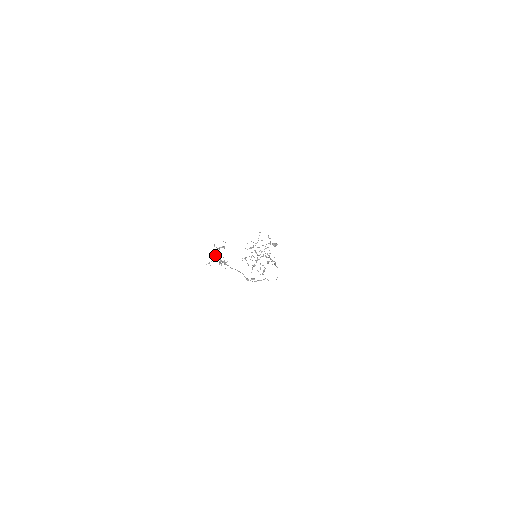
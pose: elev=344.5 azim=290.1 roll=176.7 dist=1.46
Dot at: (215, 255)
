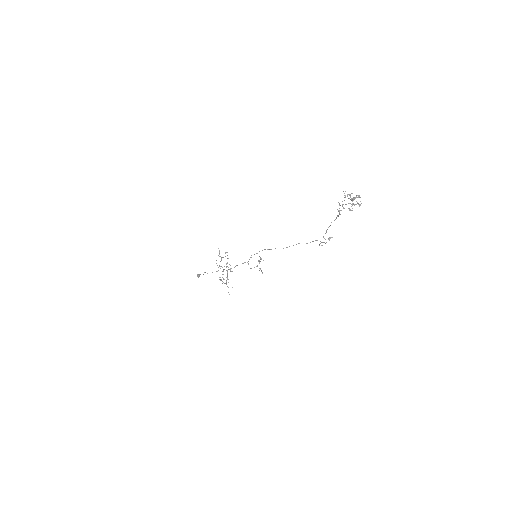
Dot at: occluded
